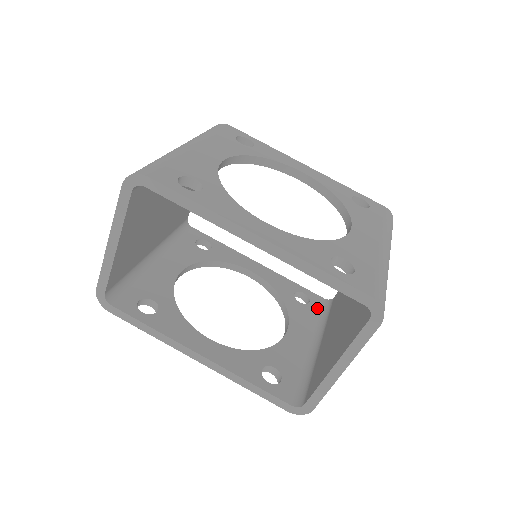
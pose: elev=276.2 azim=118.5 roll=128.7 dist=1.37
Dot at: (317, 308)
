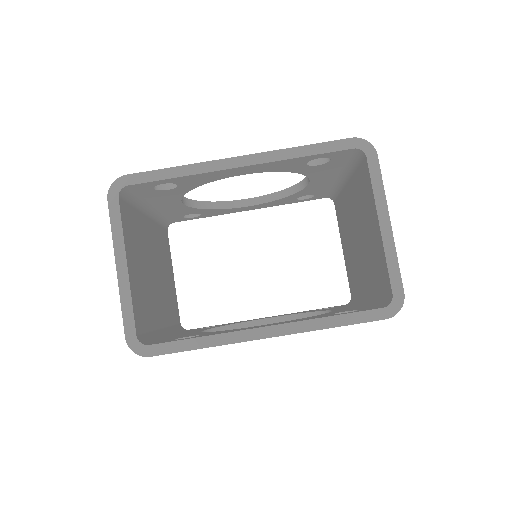
Dot at: occluded
